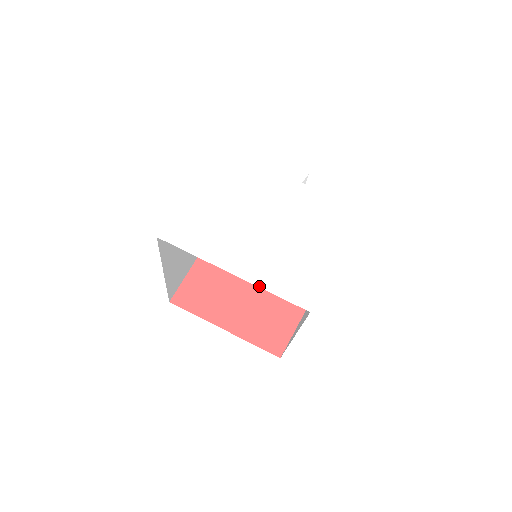
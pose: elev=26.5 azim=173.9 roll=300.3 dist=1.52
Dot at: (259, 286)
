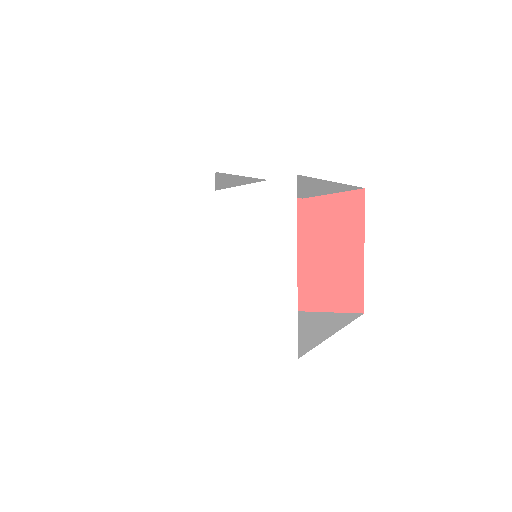
Dot at: (237, 352)
